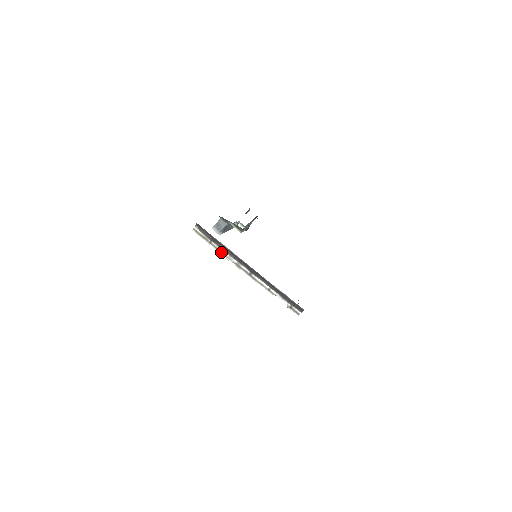
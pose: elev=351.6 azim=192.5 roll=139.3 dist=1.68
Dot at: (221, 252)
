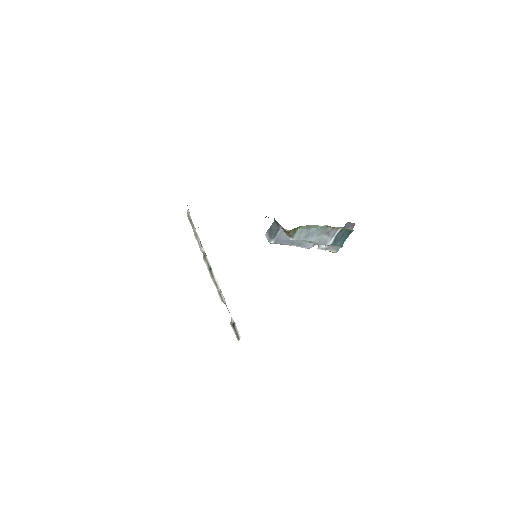
Dot at: (197, 238)
